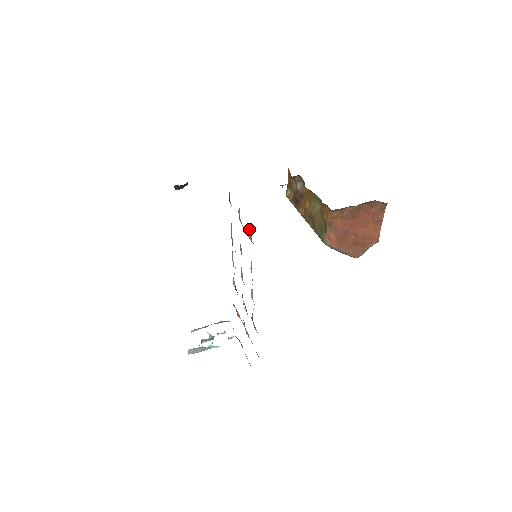
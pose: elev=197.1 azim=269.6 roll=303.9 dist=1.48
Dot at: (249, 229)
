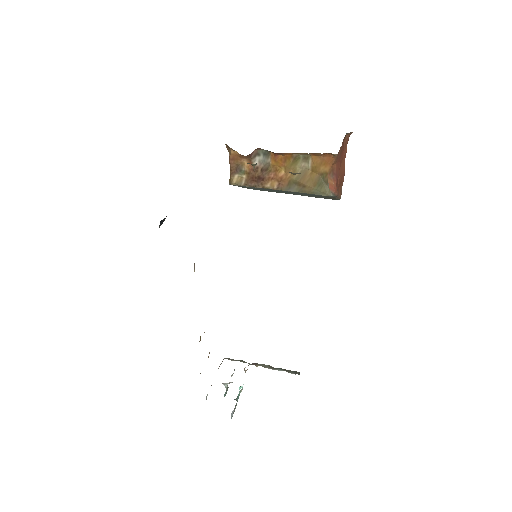
Dot at: occluded
